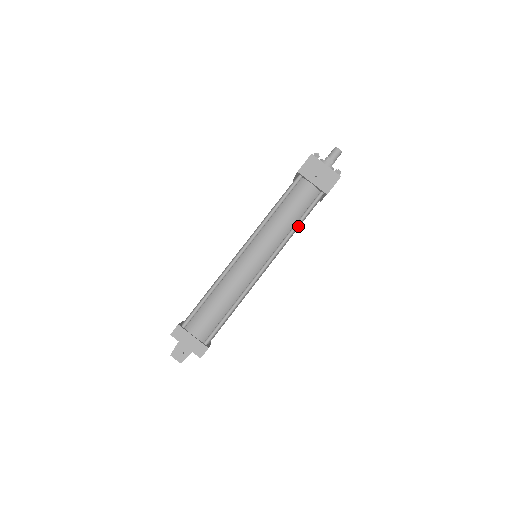
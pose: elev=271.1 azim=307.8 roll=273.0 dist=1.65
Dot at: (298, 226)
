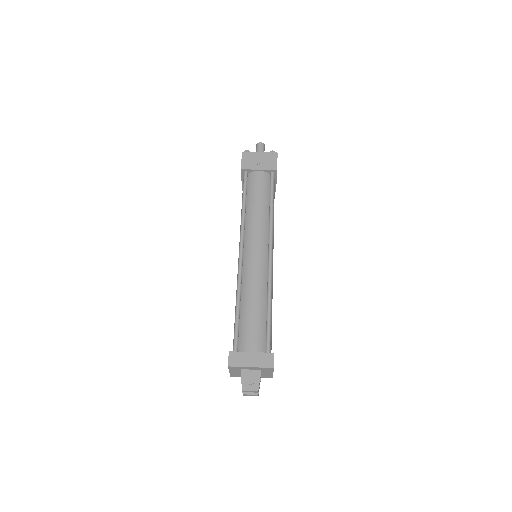
Dot at: (273, 210)
